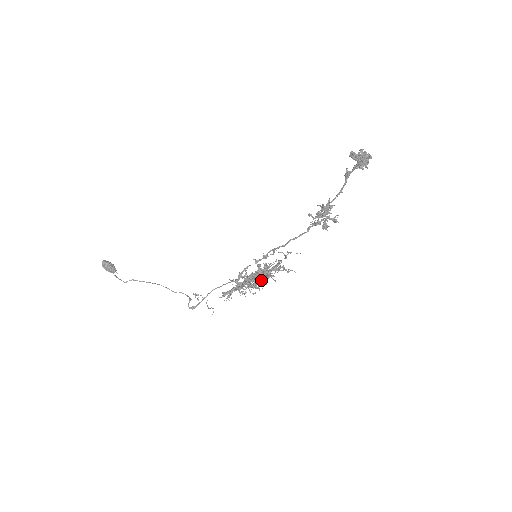
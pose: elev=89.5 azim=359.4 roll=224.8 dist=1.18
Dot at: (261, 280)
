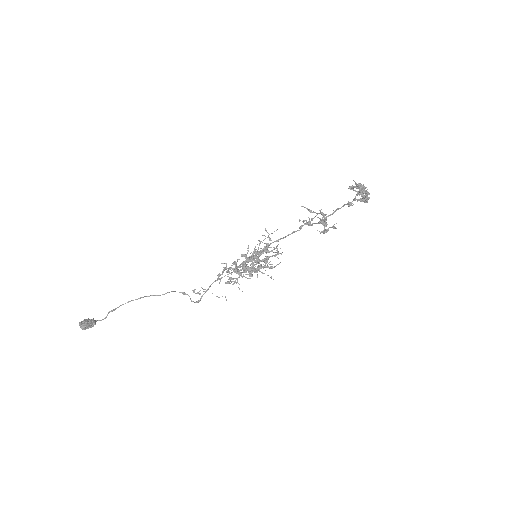
Dot at: (261, 265)
